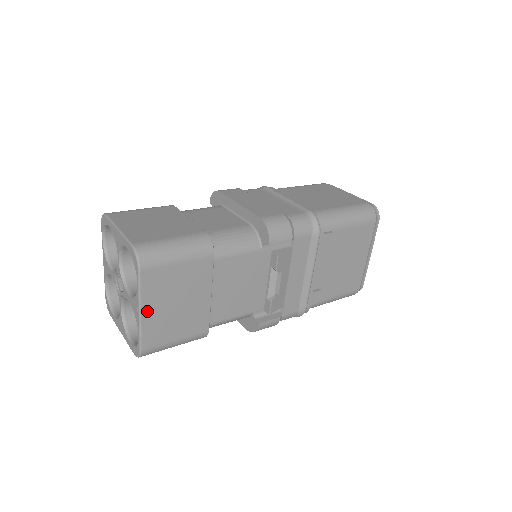
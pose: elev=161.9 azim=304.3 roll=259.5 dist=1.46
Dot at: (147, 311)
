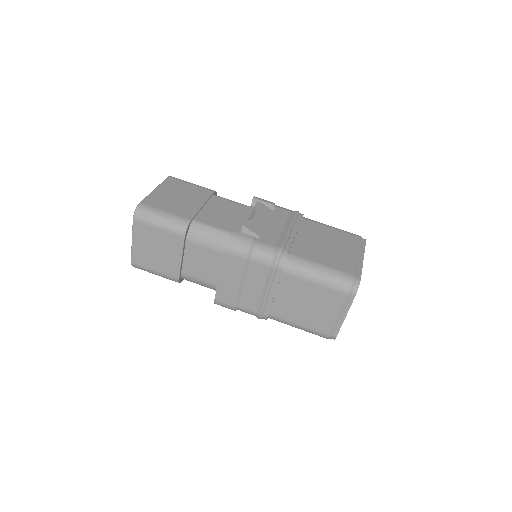
Dot at: occluded
